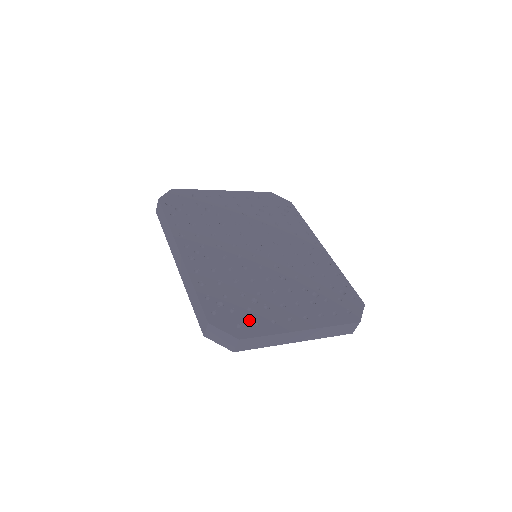
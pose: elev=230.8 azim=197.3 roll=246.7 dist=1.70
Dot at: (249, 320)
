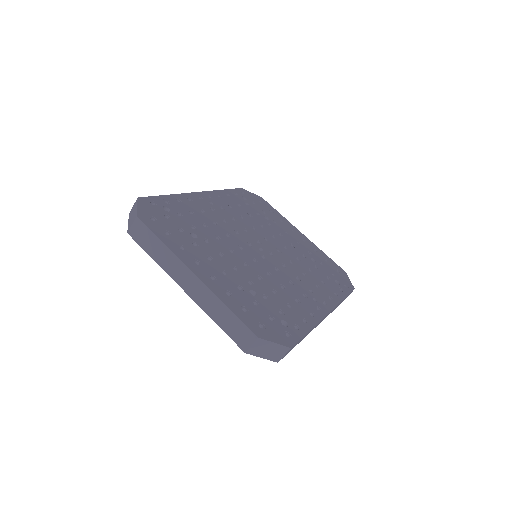
Dot at: (167, 227)
